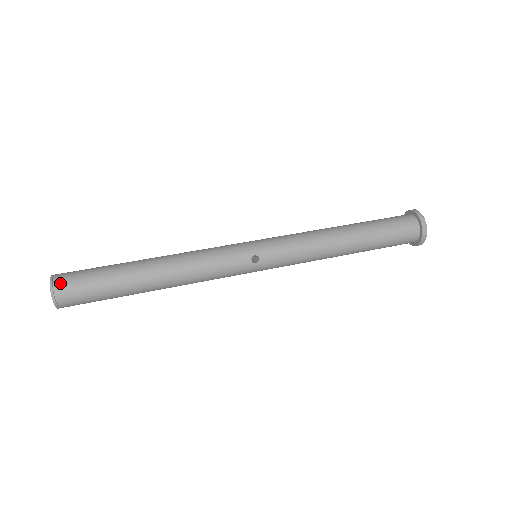
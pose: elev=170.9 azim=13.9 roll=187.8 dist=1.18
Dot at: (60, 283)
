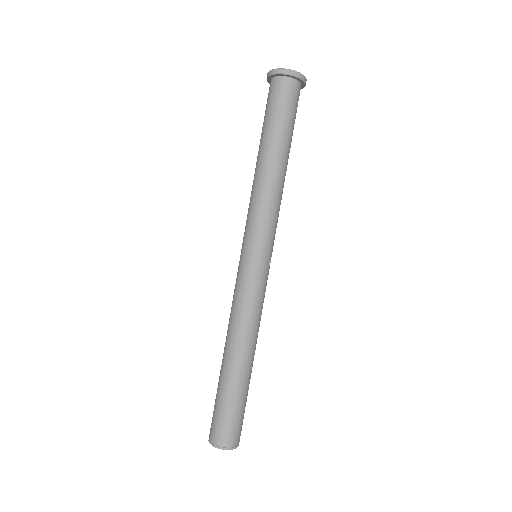
Dot at: (234, 441)
